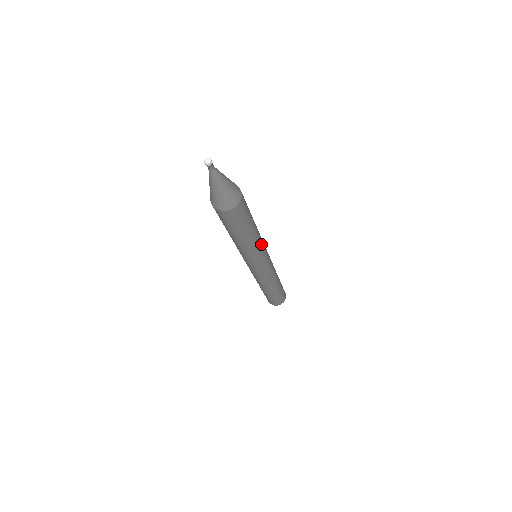
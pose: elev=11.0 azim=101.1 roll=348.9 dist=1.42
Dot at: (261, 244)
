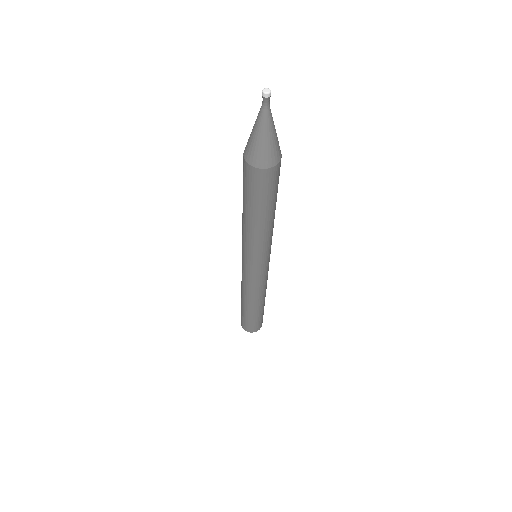
Dot at: (272, 235)
